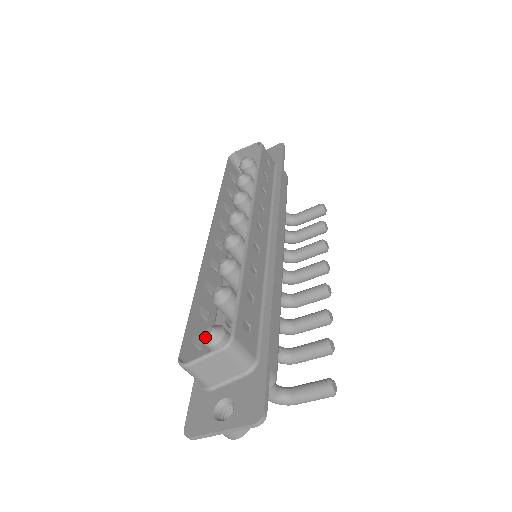
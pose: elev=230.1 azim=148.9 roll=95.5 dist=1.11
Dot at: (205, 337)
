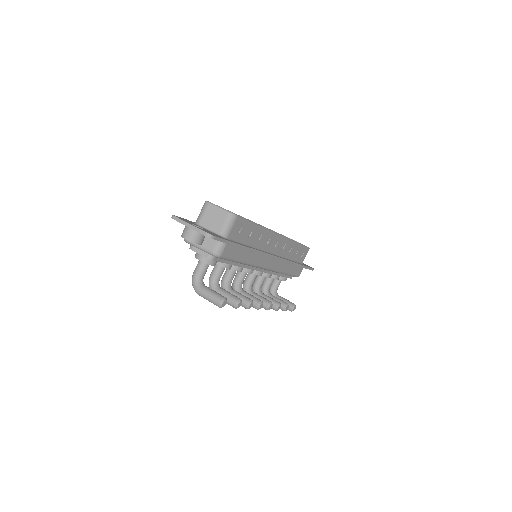
Dot at: occluded
